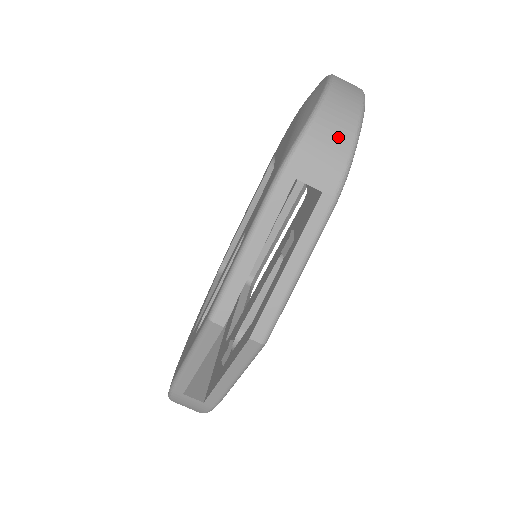
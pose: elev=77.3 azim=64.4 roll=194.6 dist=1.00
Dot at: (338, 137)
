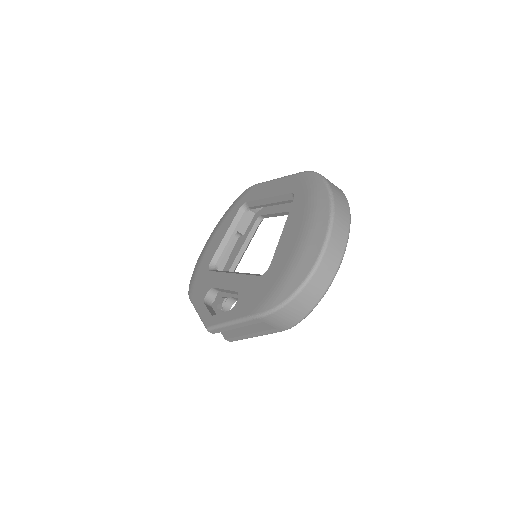
Dot at: (295, 315)
